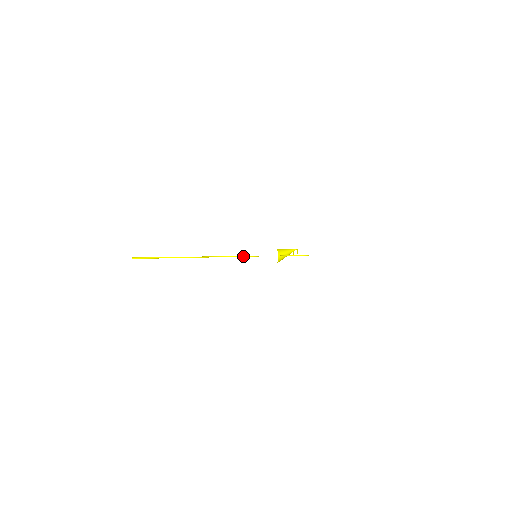
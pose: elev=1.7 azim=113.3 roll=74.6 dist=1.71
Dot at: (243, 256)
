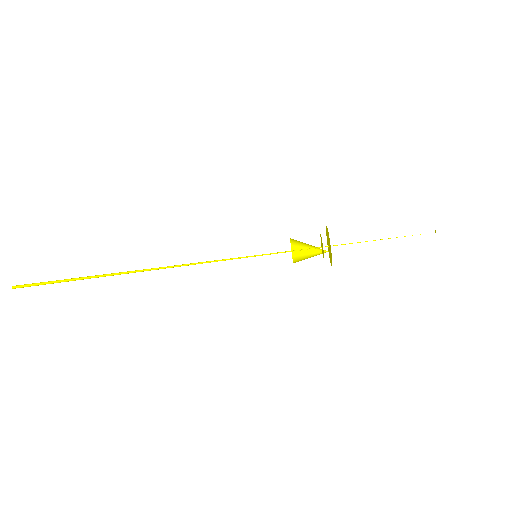
Dot at: (232, 259)
